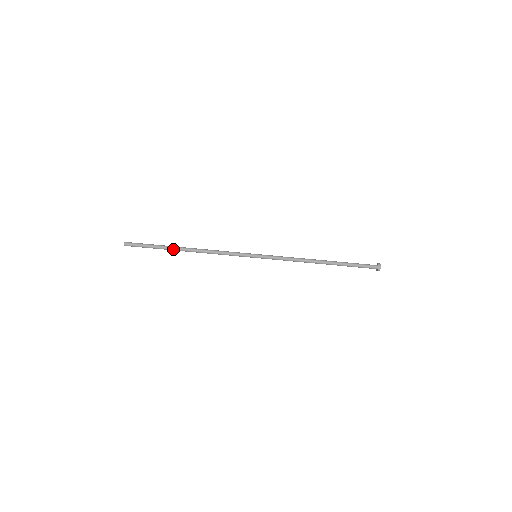
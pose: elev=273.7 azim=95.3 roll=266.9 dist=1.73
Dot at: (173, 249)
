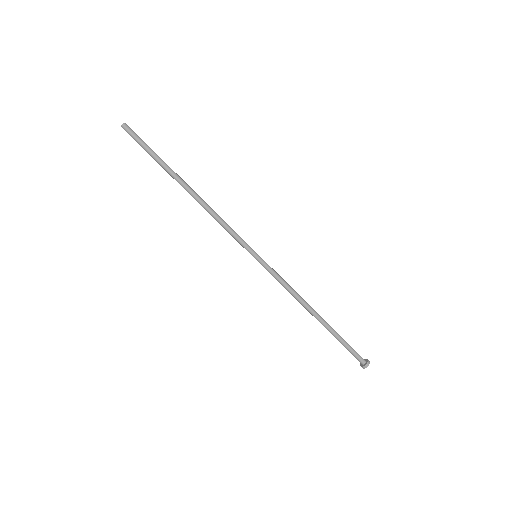
Dot at: (173, 177)
